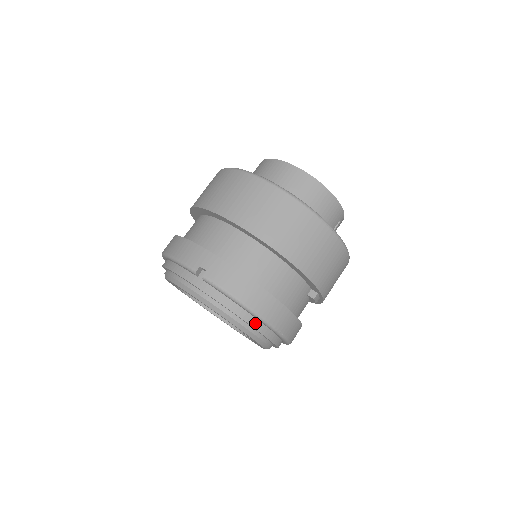
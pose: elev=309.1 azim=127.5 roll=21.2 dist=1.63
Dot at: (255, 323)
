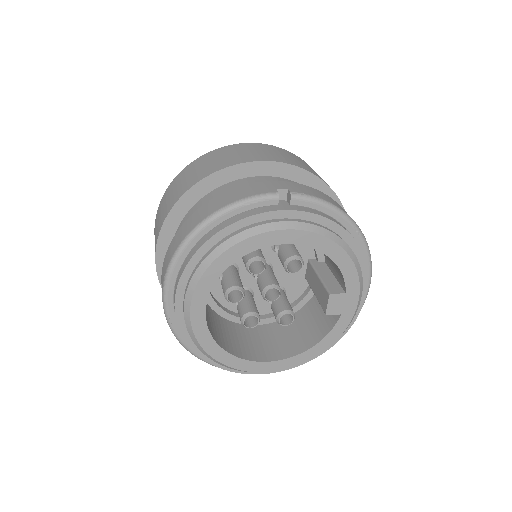
Dot at: (356, 242)
